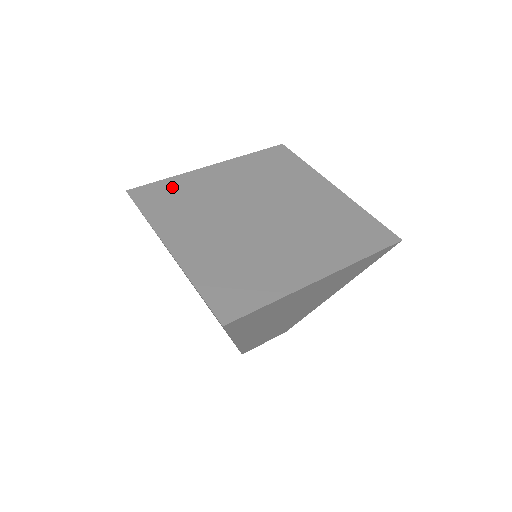
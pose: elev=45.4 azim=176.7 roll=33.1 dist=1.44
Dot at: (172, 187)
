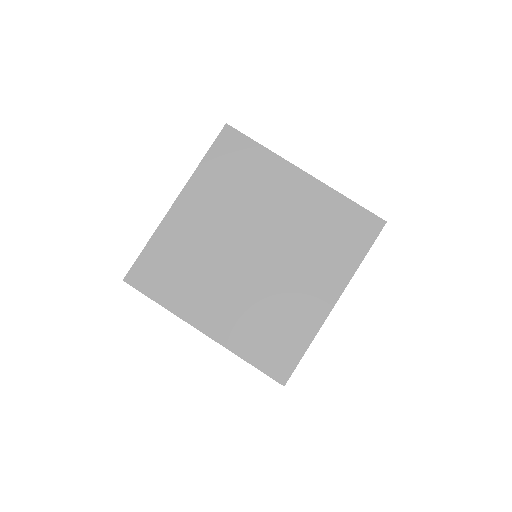
Dot at: (159, 254)
